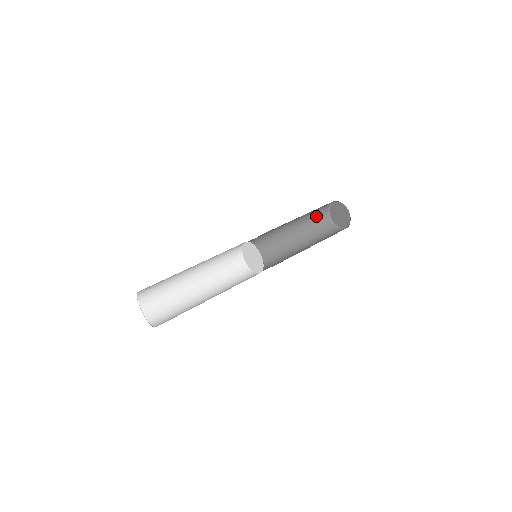
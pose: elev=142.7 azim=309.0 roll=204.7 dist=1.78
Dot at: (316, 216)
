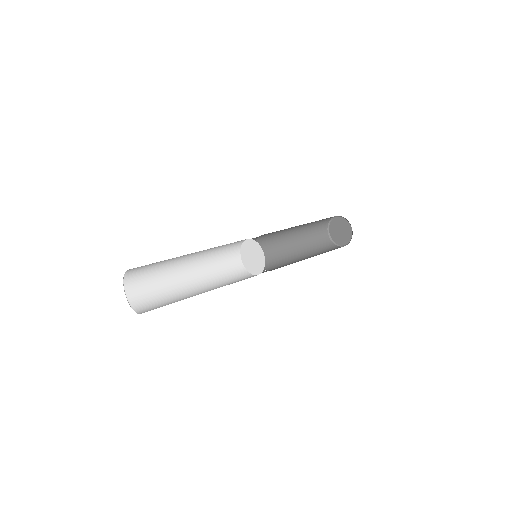
Dot at: (318, 241)
